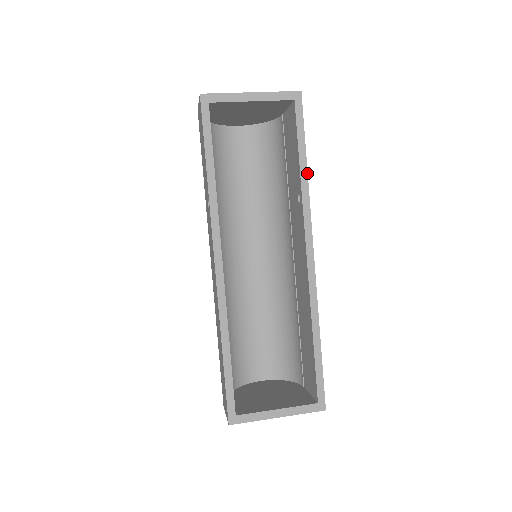
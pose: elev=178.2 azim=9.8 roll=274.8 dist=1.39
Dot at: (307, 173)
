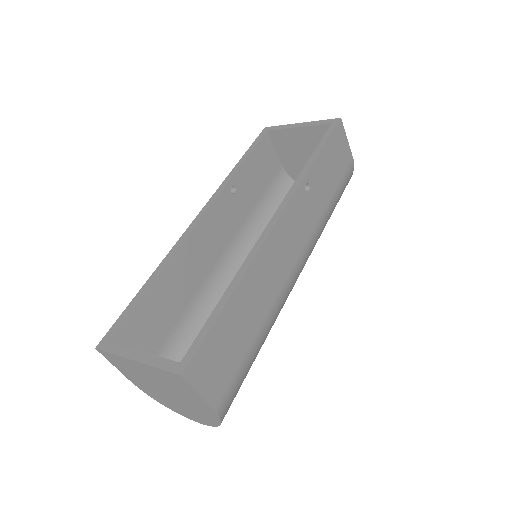
Dot at: (312, 163)
